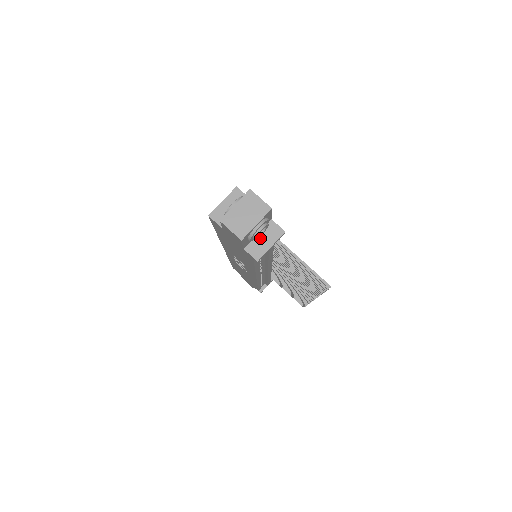
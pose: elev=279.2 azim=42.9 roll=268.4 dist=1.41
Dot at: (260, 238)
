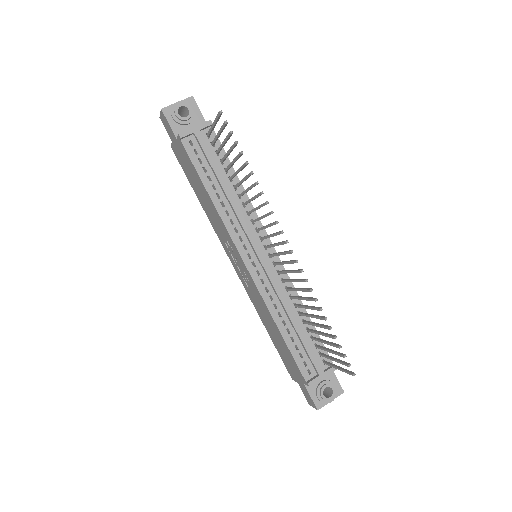
Dot at: occluded
